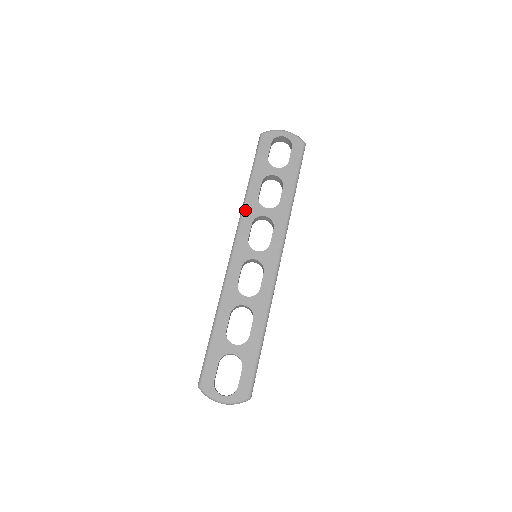
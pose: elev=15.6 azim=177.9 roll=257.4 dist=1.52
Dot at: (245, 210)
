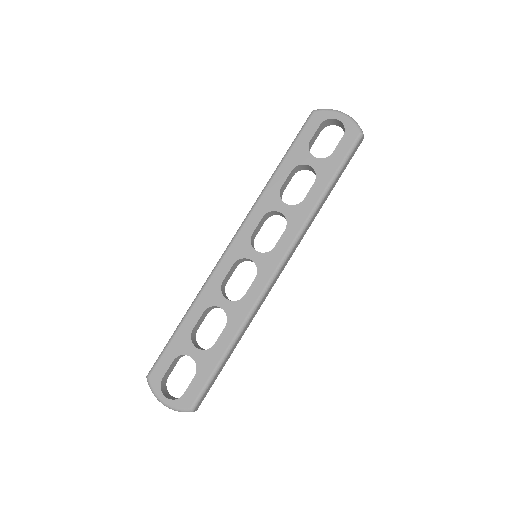
Dot at: (260, 199)
